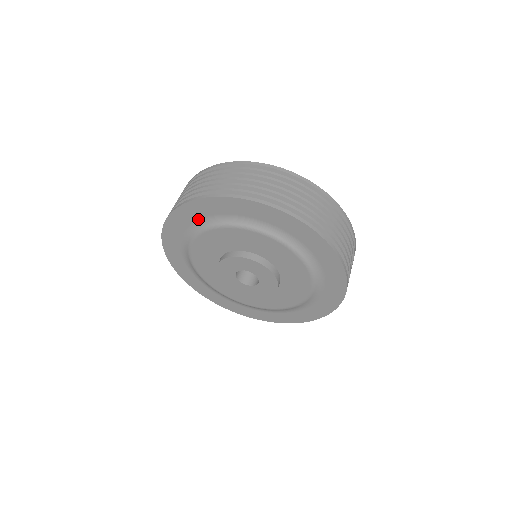
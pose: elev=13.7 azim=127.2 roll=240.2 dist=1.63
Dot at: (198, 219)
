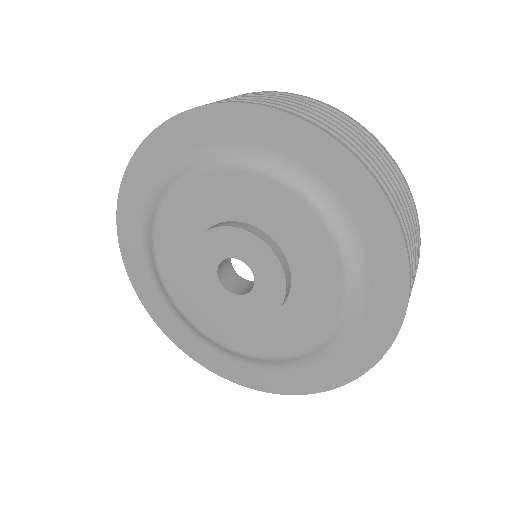
Dot at: (212, 143)
